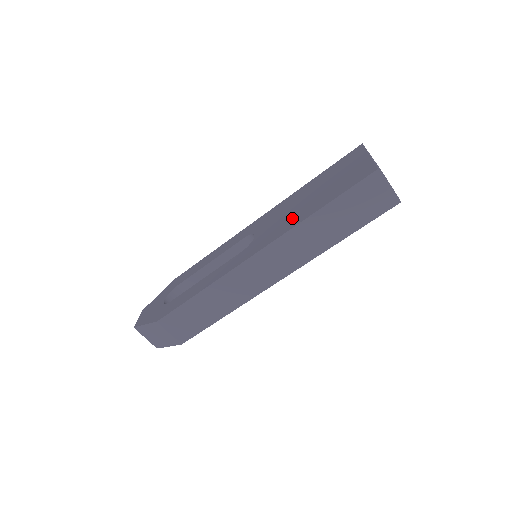
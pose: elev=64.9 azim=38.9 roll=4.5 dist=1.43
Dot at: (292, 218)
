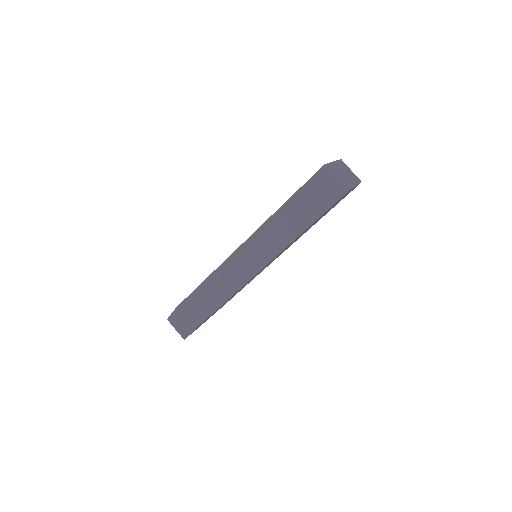
Dot at: occluded
